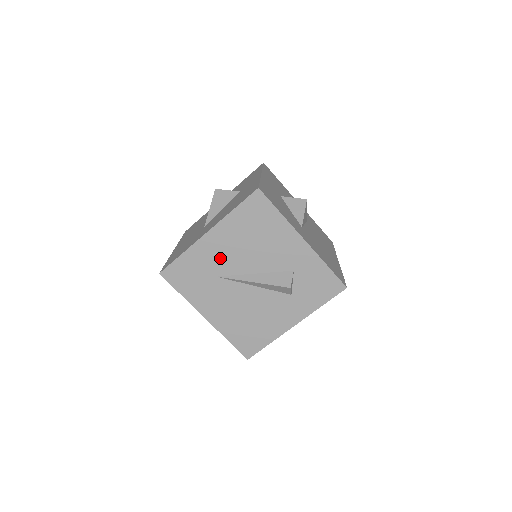
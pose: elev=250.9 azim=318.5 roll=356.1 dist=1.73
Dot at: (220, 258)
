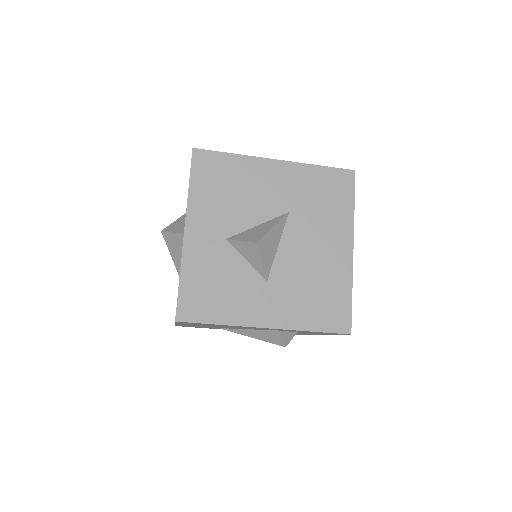
Dot at: occluded
